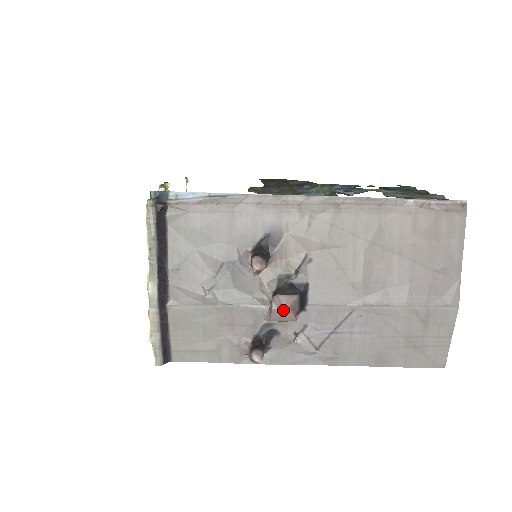
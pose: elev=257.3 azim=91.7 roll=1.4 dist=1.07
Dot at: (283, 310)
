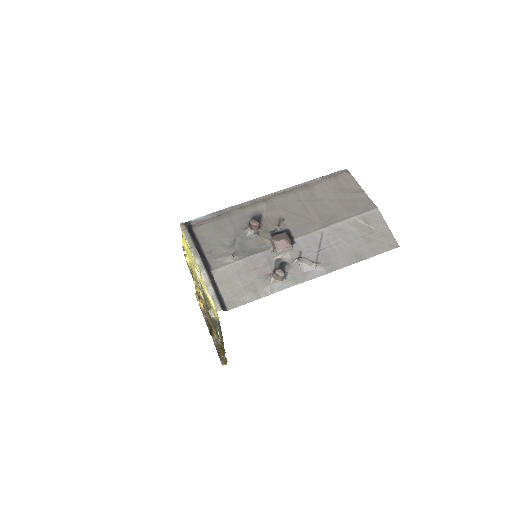
Dot at: (280, 240)
